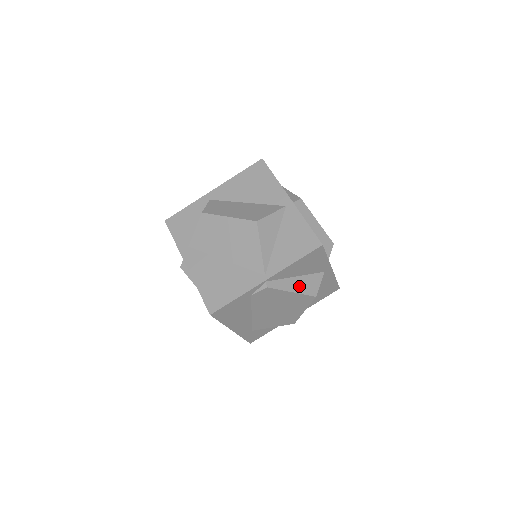
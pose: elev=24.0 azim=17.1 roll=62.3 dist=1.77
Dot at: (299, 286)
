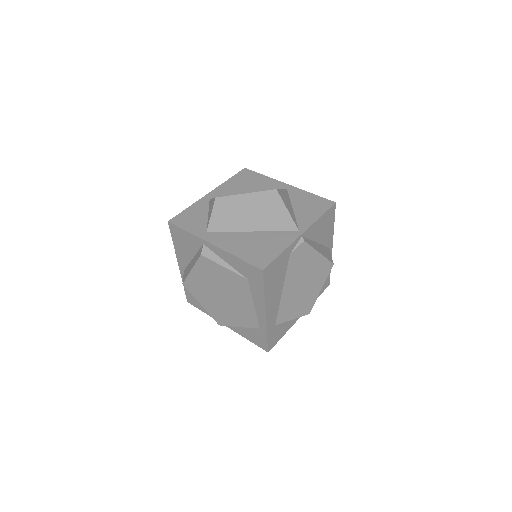
Dot at: (321, 250)
